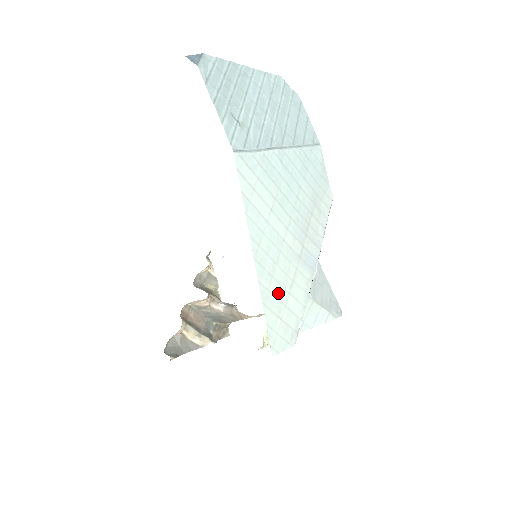
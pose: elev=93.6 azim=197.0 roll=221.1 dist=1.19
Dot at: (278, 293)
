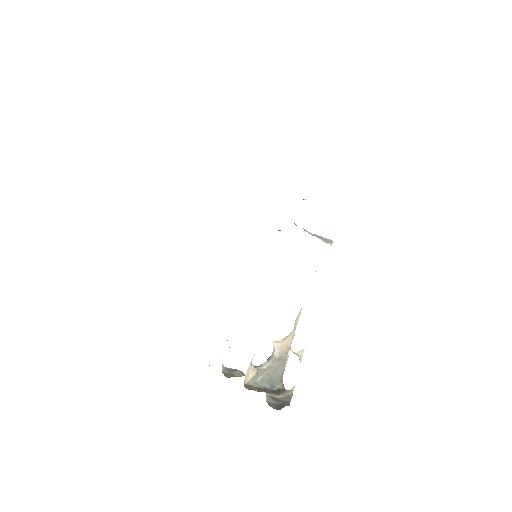
Dot at: occluded
